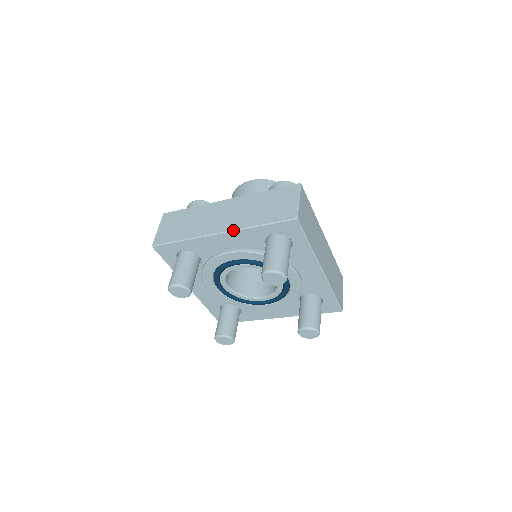
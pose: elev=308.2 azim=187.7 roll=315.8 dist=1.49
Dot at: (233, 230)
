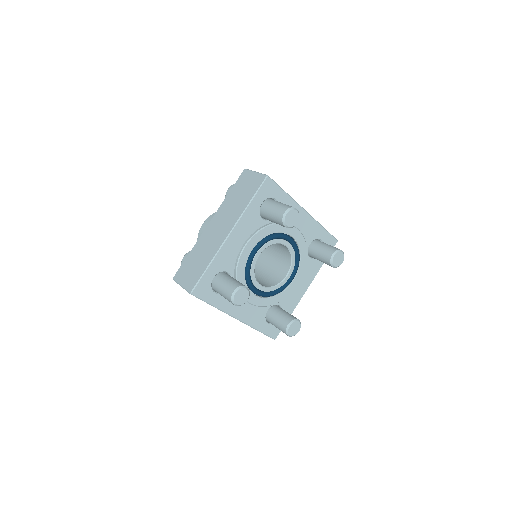
Dot at: (236, 222)
